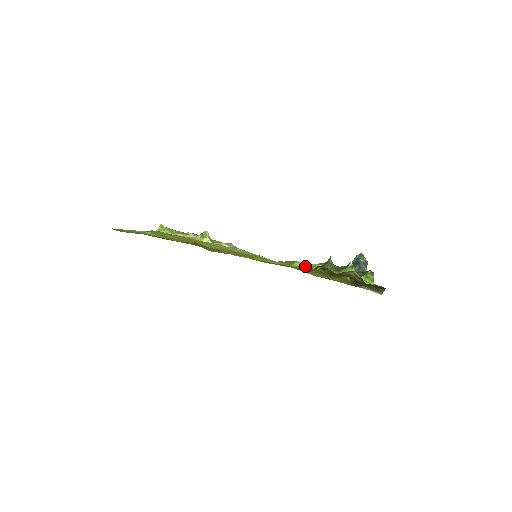
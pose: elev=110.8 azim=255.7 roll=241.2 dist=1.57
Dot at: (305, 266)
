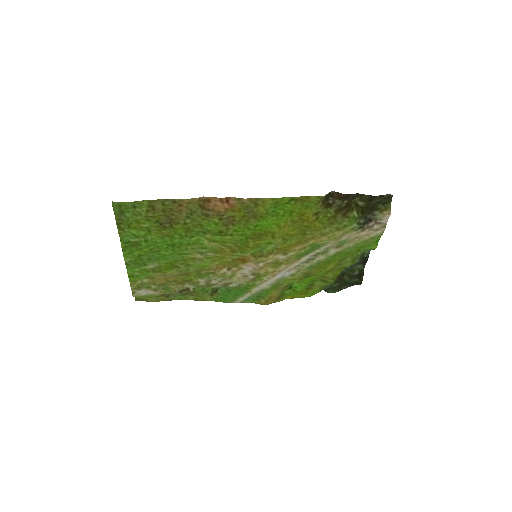
Dot at: (303, 282)
